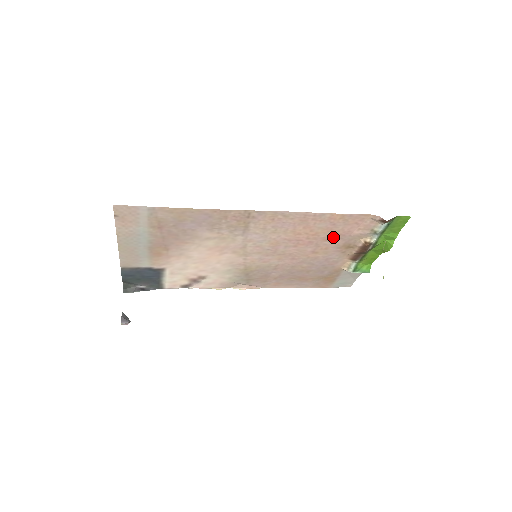
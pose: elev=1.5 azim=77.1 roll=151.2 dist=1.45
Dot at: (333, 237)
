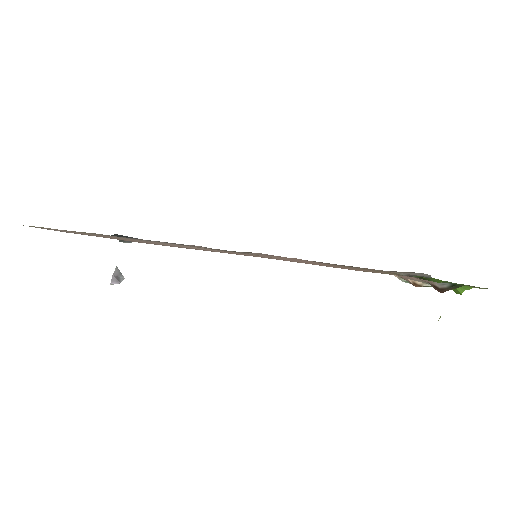
Dot at: occluded
